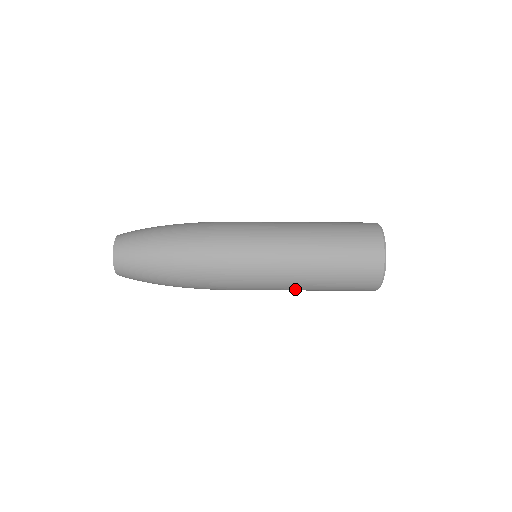
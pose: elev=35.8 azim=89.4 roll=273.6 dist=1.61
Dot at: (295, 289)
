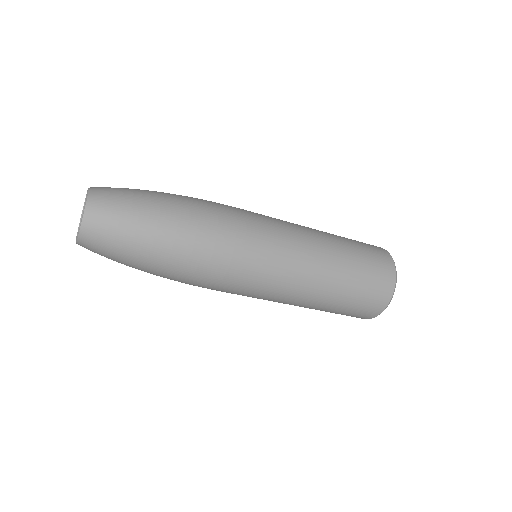
Dot at: (298, 301)
